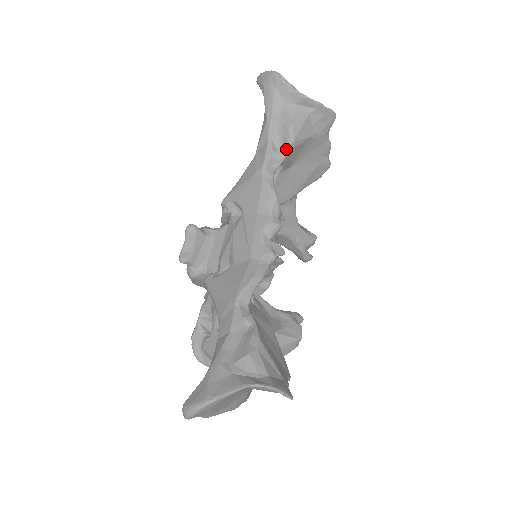
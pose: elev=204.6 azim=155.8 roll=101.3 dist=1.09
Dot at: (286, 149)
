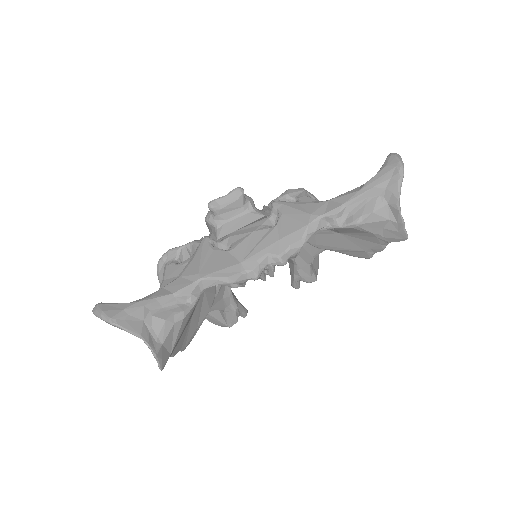
Dot at: (347, 223)
